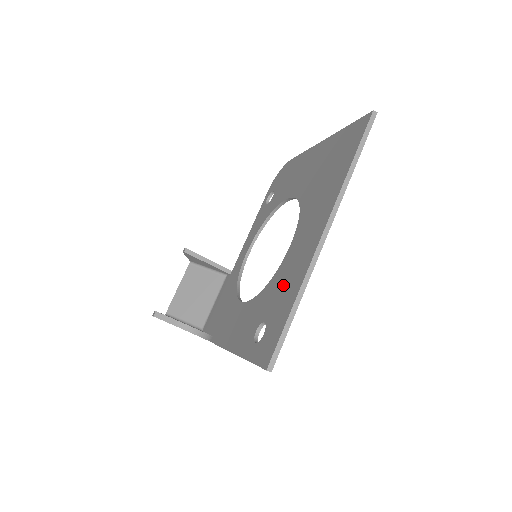
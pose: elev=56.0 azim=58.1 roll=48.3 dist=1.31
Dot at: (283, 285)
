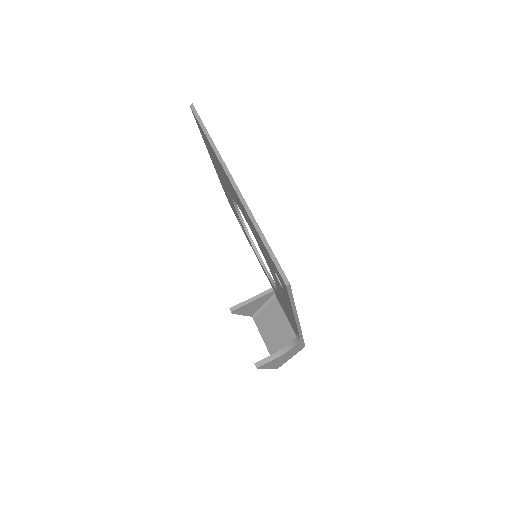
Dot at: occluded
